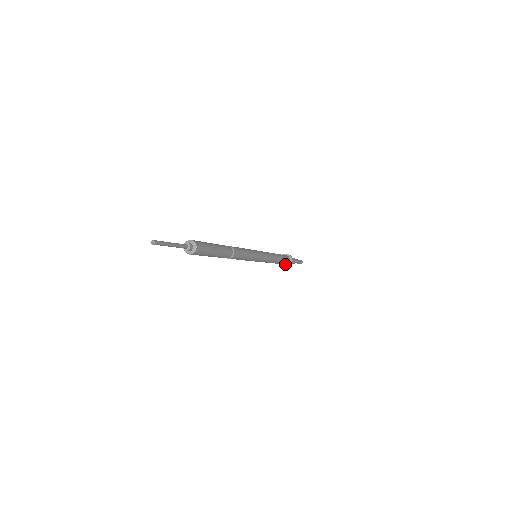
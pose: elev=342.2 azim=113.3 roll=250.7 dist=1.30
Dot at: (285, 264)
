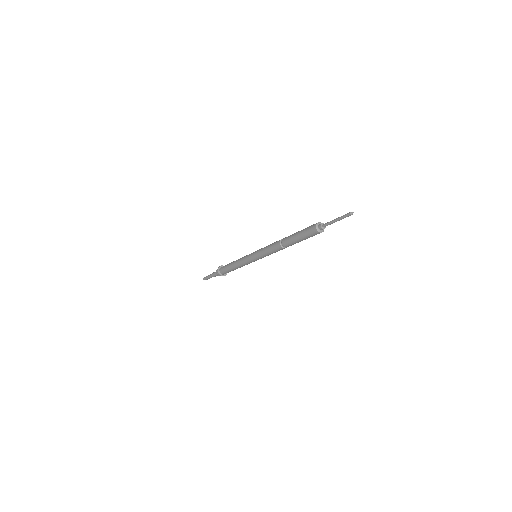
Dot at: (223, 274)
